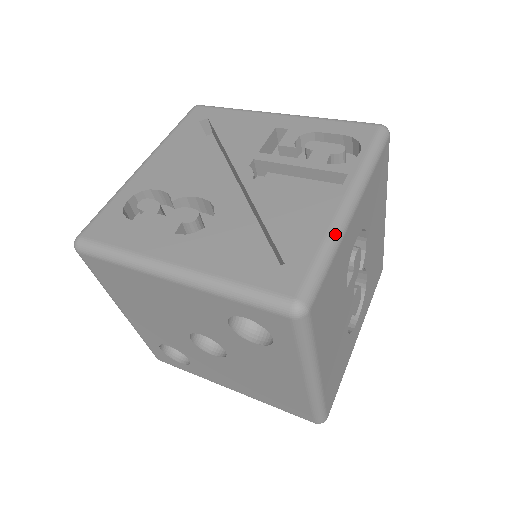
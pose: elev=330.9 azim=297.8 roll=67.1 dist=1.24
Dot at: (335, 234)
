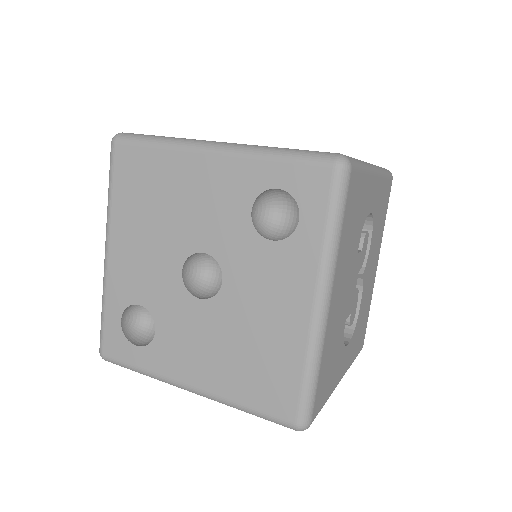
Dot at: (365, 163)
